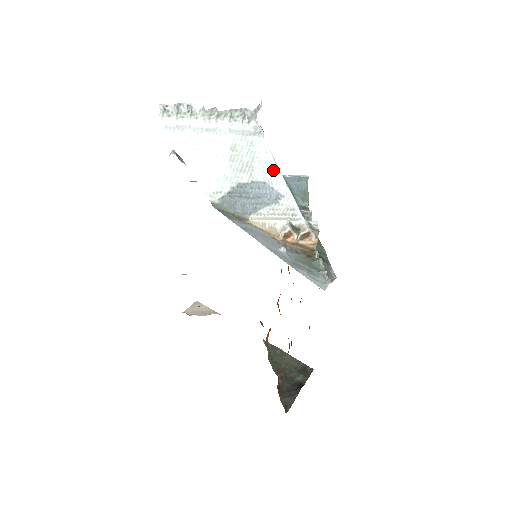
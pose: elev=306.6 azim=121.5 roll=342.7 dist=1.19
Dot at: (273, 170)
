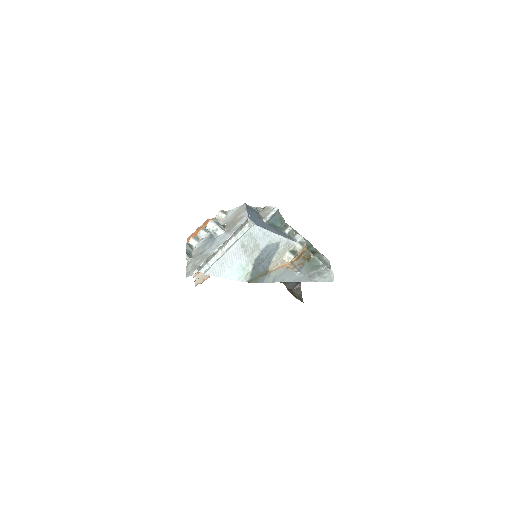
Dot at: (268, 235)
